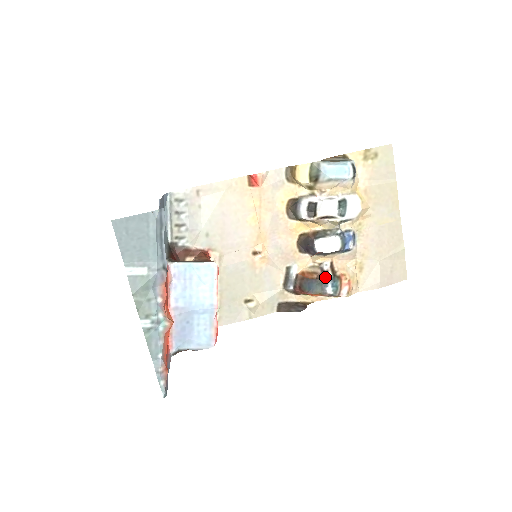
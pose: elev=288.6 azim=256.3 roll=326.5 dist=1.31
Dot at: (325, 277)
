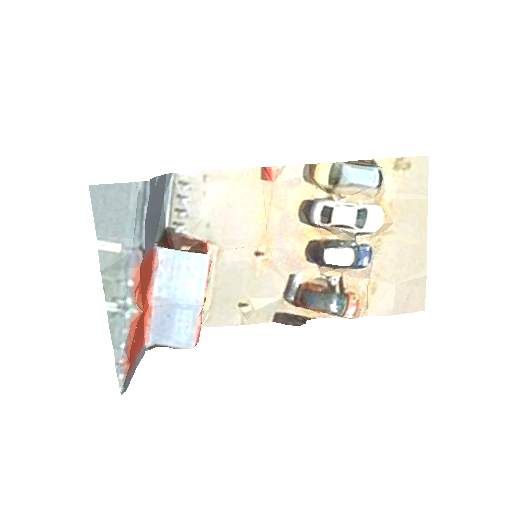
Dot at: (331, 292)
